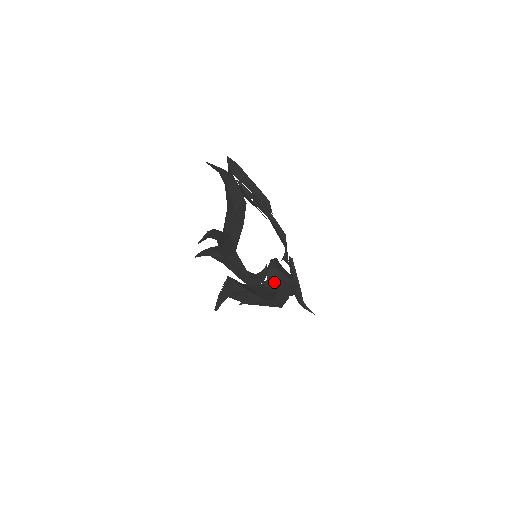
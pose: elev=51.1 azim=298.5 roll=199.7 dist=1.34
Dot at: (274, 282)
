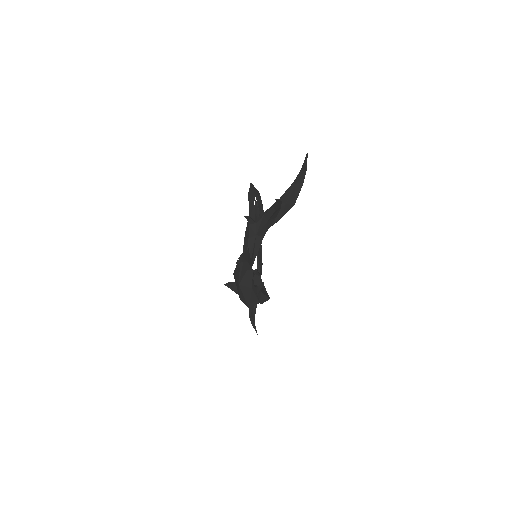
Dot at: (255, 285)
